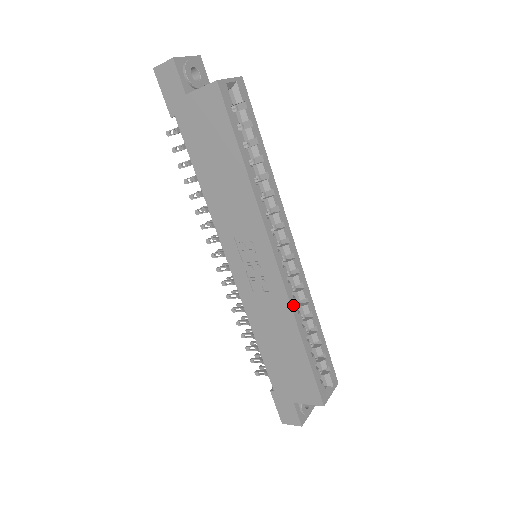
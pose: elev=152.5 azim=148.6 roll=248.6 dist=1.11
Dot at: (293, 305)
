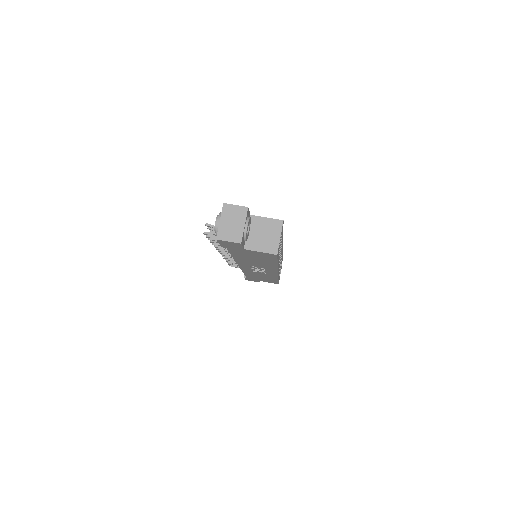
Dot at: occluded
